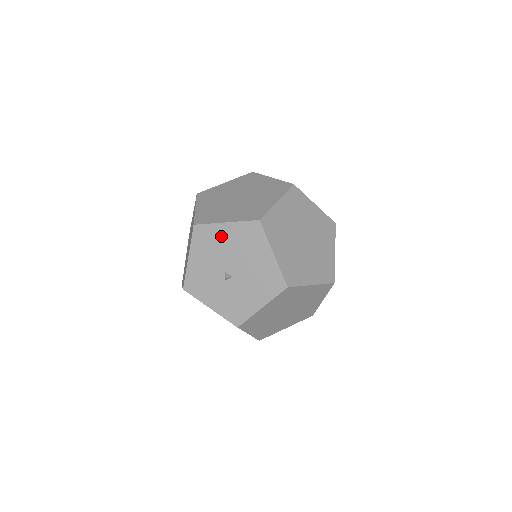
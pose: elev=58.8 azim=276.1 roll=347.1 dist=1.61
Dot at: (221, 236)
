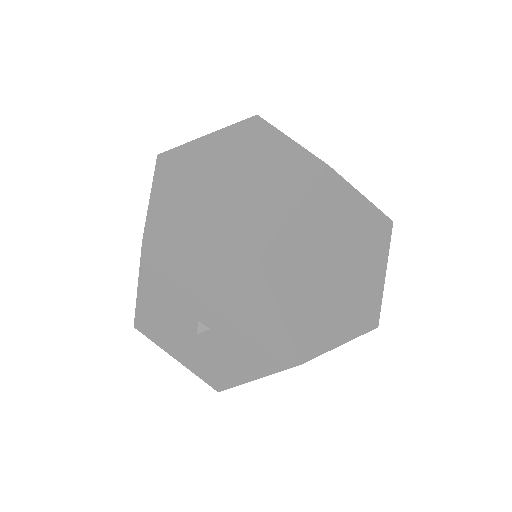
Dot at: (190, 268)
